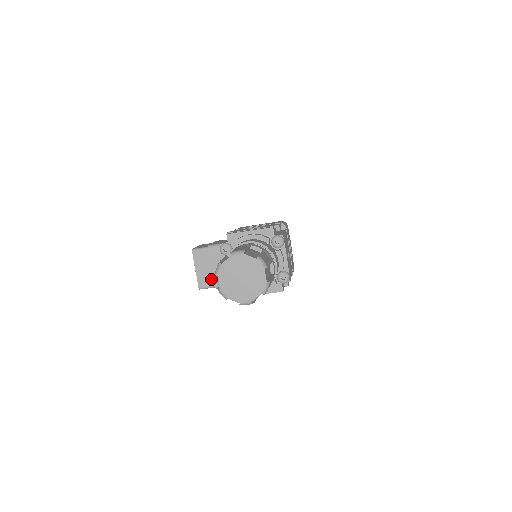
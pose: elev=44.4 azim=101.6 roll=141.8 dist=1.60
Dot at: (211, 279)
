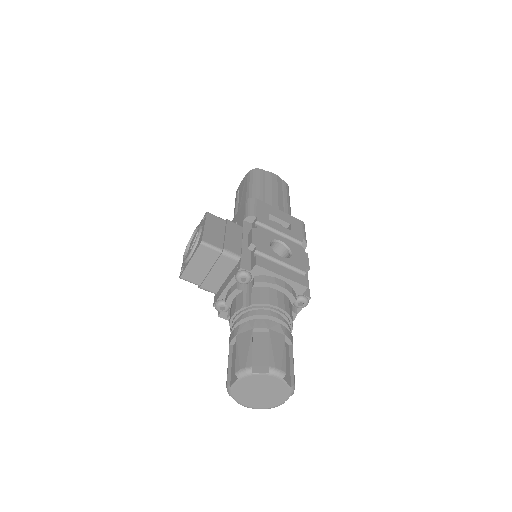
Dot at: (200, 278)
